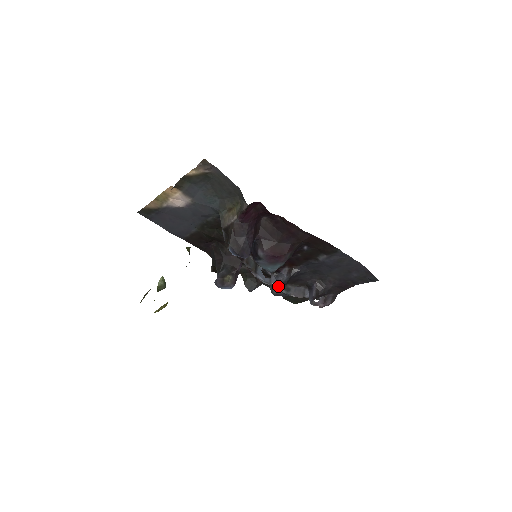
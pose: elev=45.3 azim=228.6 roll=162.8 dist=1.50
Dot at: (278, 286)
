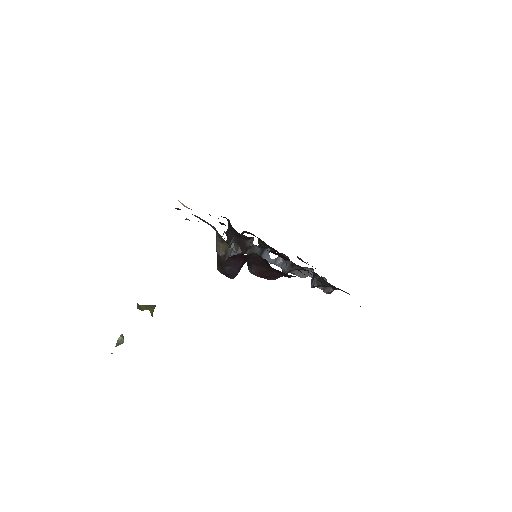
Dot at: (281, 268)
